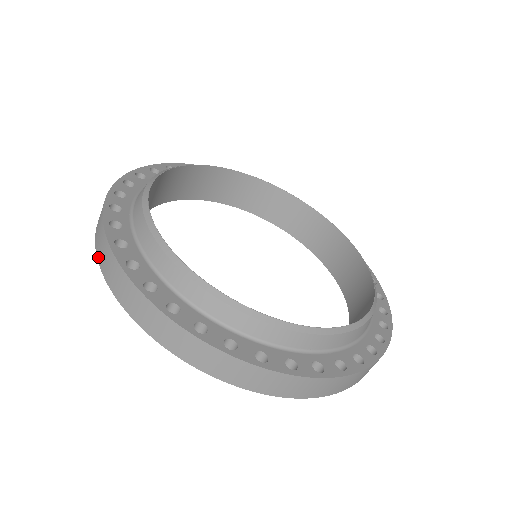
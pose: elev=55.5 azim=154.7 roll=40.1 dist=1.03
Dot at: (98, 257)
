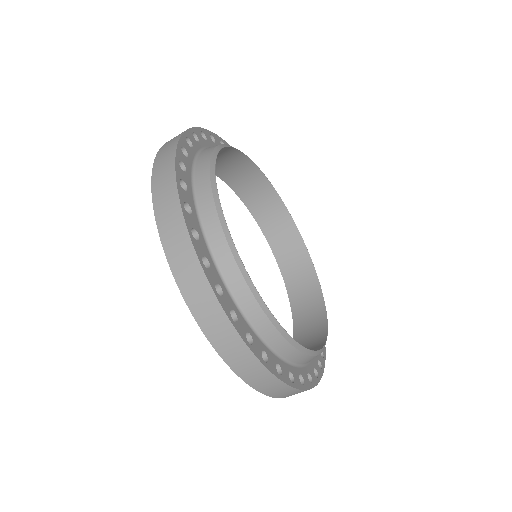
Dot at: (235, 369)
